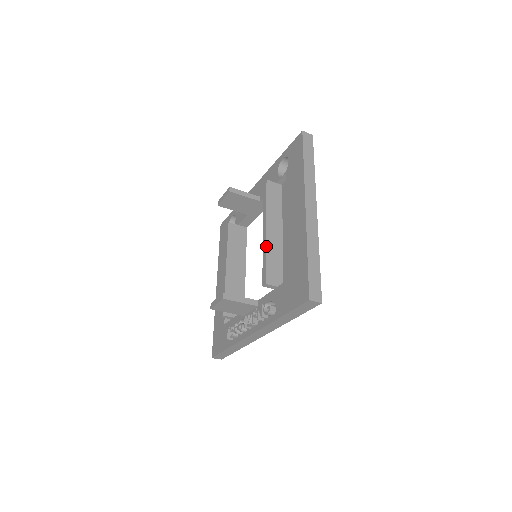
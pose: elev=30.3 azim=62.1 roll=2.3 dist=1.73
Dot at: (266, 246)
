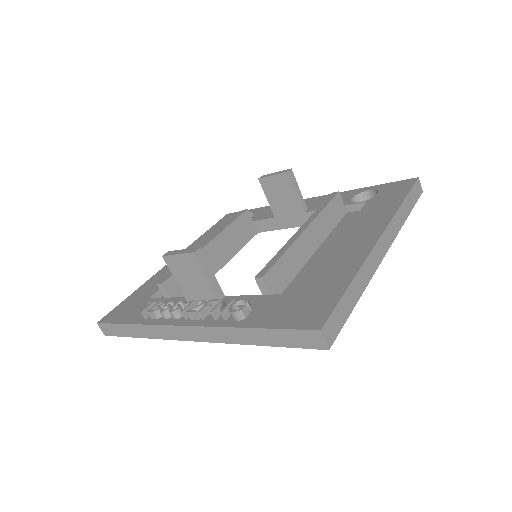
Dot at: (293, 243)
